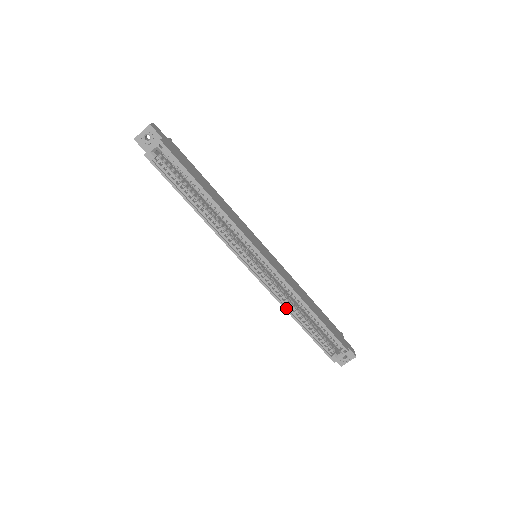
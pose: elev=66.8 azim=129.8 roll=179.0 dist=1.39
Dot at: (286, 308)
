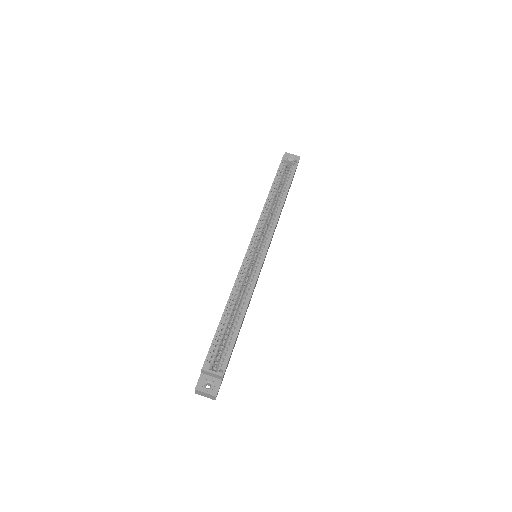
Dot at: (233, 291)
